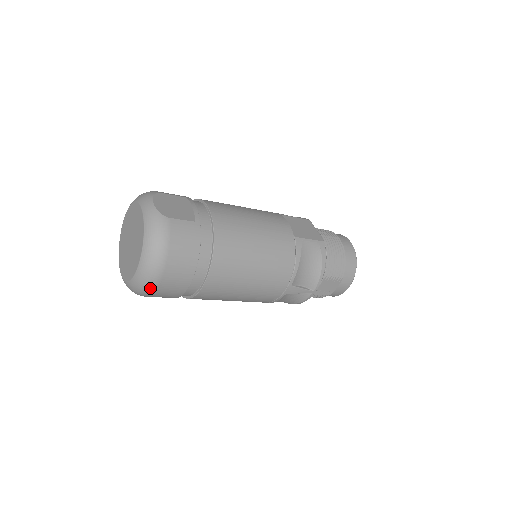
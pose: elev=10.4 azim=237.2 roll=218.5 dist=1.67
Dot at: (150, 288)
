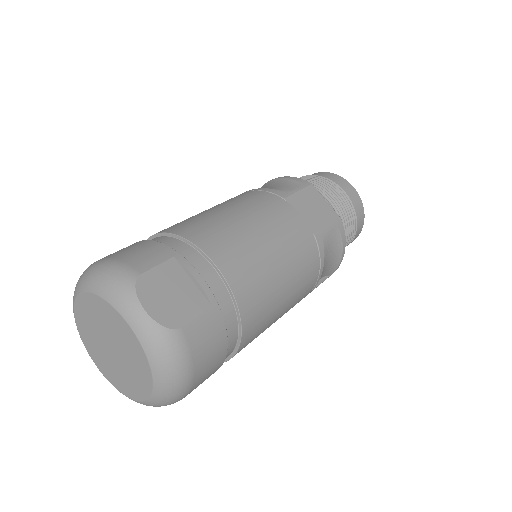
Dot at: occluded
